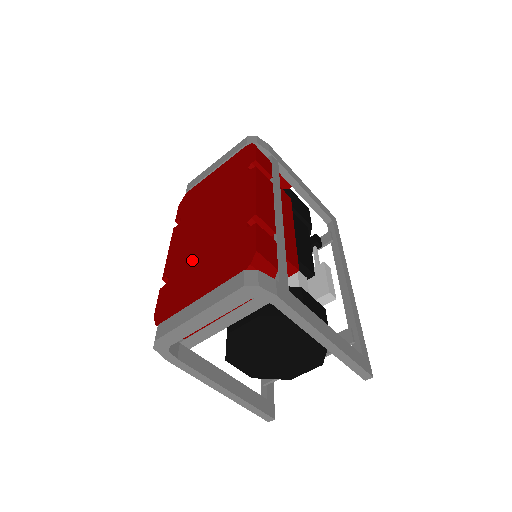
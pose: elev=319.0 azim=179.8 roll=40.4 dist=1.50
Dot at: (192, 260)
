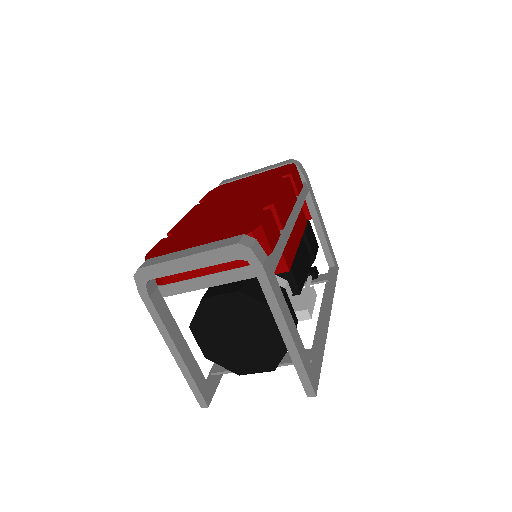
Dot at: (201, 225)
